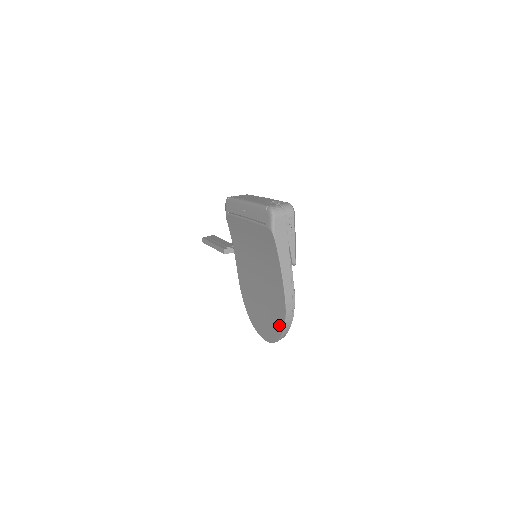
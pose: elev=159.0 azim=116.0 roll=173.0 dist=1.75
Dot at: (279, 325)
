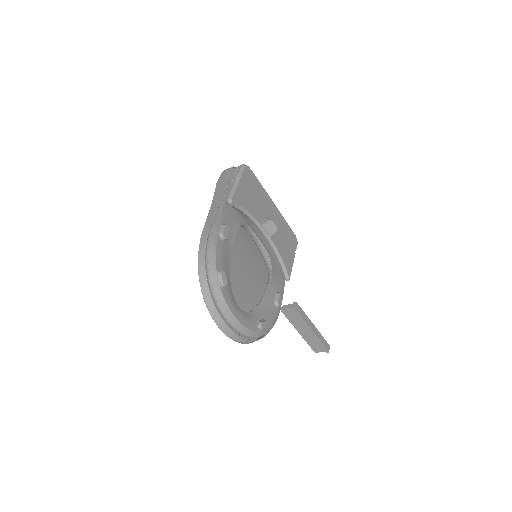
Dot at: occluded
